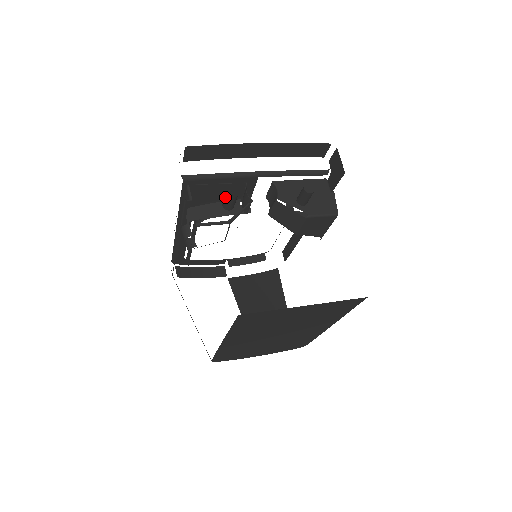
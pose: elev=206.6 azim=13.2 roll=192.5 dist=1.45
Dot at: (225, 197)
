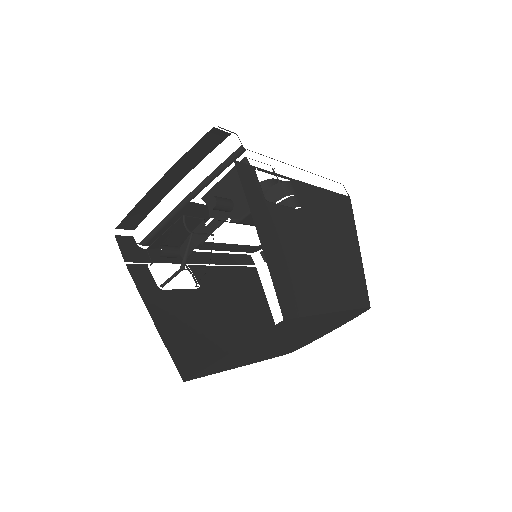
Dot at: occluded
